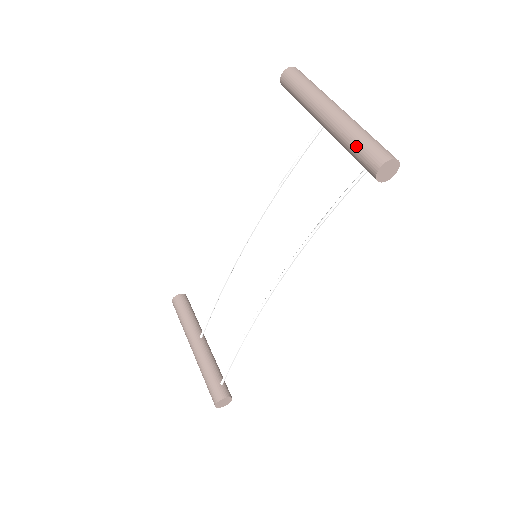
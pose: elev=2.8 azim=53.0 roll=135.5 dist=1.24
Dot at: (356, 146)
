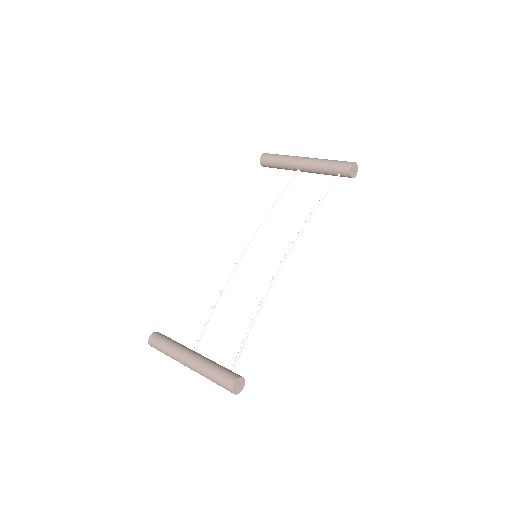
Dot at: (332, 163)
